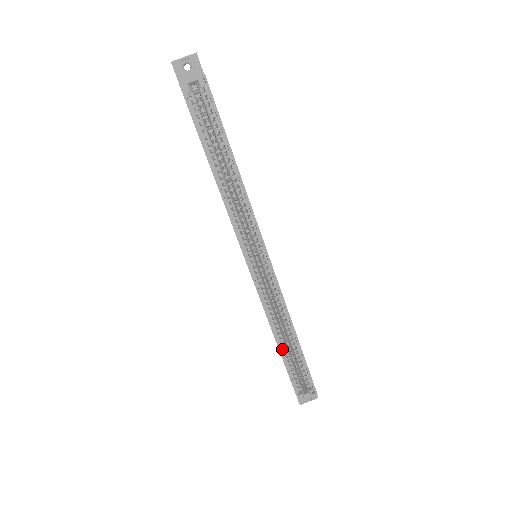
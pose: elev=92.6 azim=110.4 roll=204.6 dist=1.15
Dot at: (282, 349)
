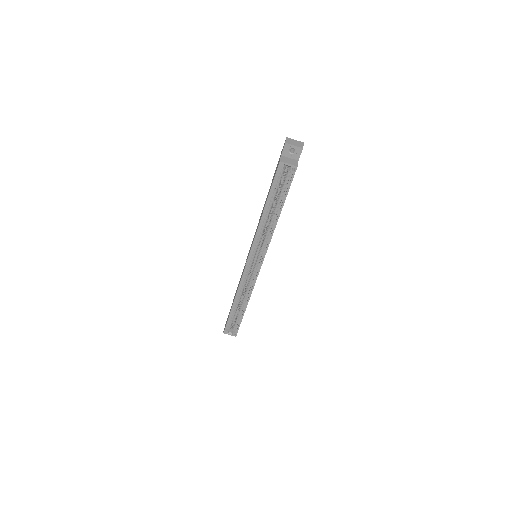
Dot at: (234, 306)
